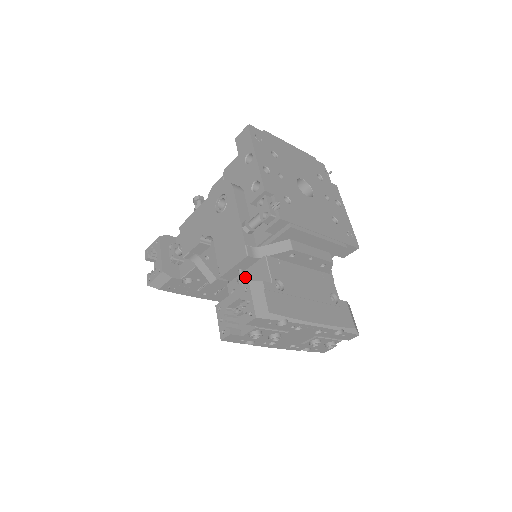
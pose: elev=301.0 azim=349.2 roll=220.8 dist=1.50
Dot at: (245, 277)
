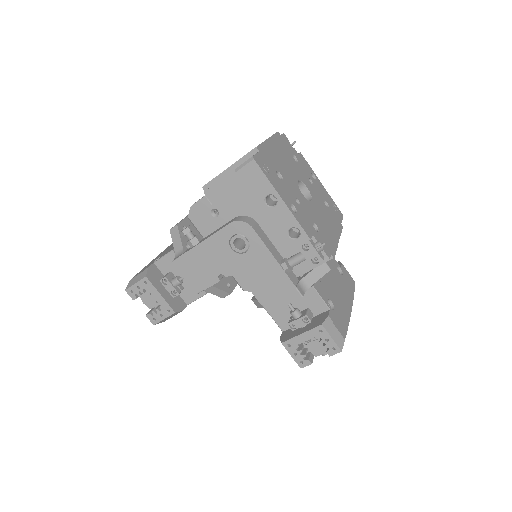
Dot at: (298, 309)
